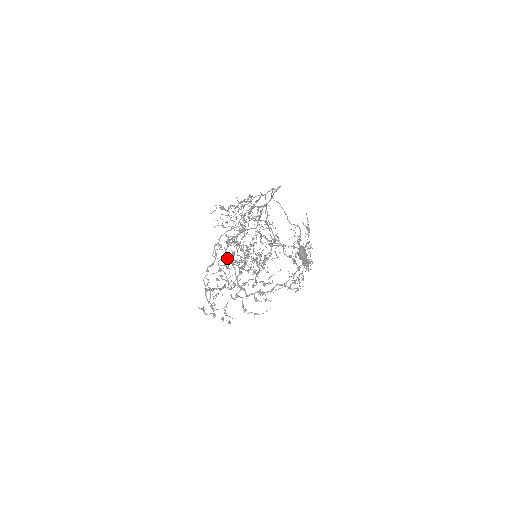
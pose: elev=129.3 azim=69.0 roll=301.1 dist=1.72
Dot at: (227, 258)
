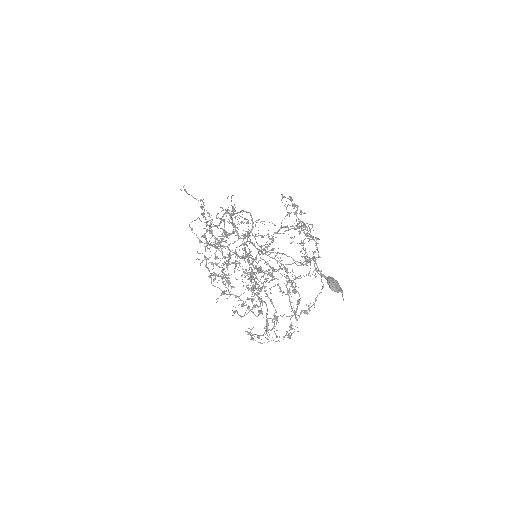
Dot at: (212, 245)
